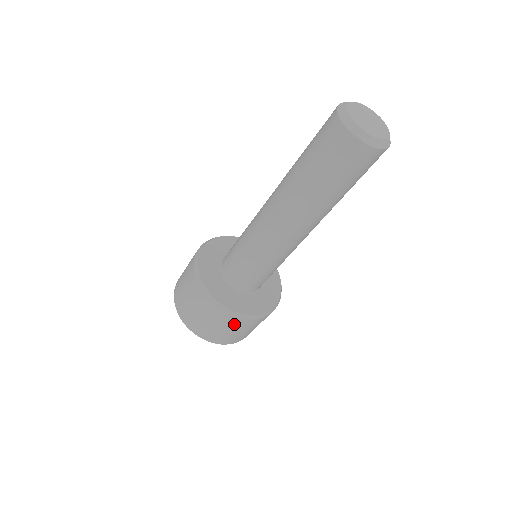
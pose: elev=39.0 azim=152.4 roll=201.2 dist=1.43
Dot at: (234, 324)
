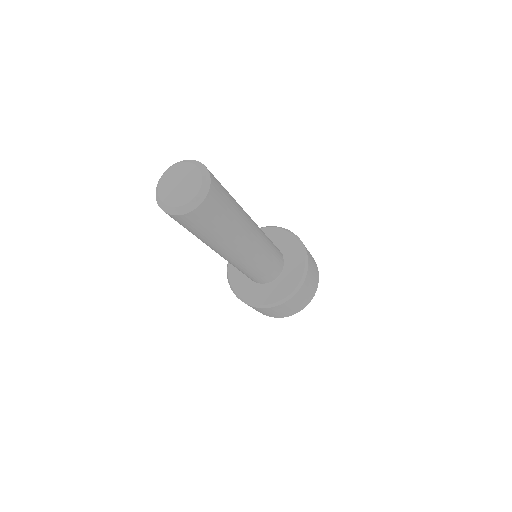
Dot at: (305, 287)
